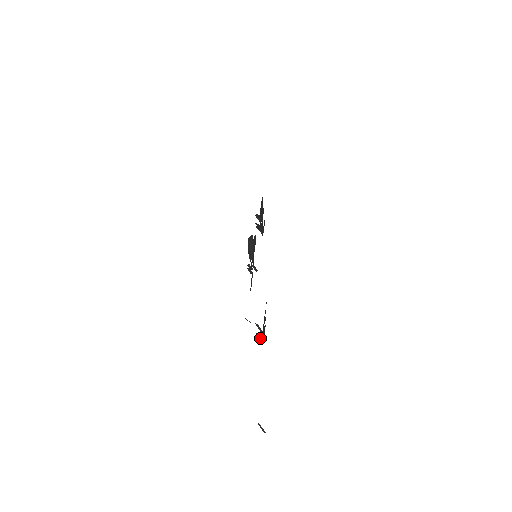
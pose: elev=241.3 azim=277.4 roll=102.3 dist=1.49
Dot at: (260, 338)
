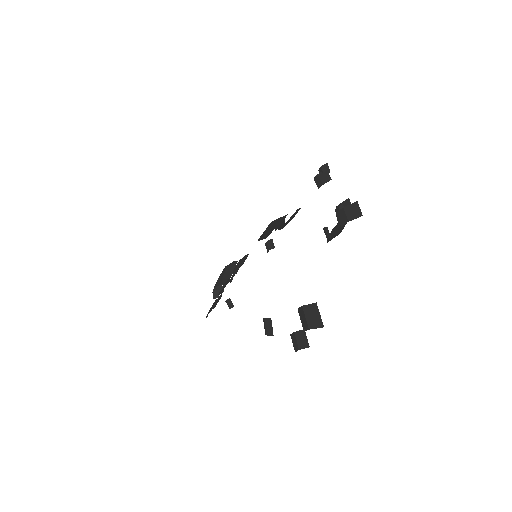
Dot at: (352, 211)
